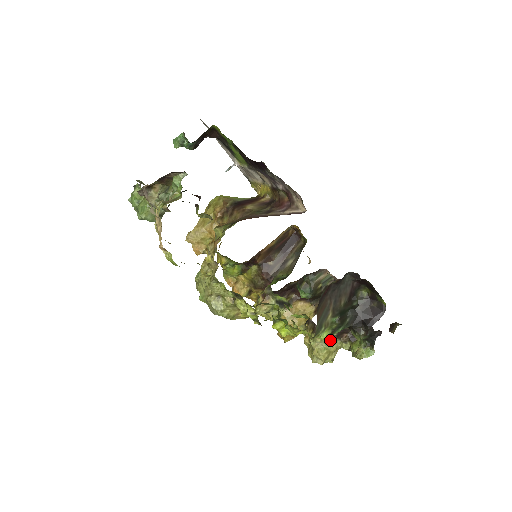
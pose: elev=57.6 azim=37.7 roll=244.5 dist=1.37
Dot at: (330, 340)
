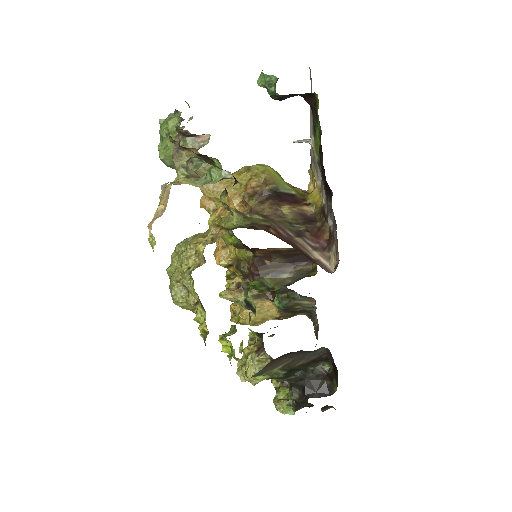
Dot at: occluded
